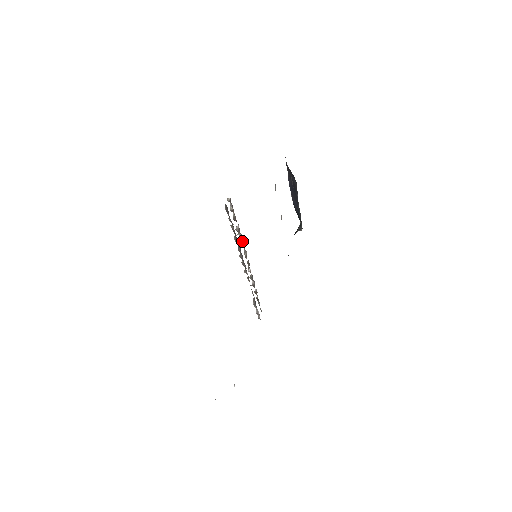
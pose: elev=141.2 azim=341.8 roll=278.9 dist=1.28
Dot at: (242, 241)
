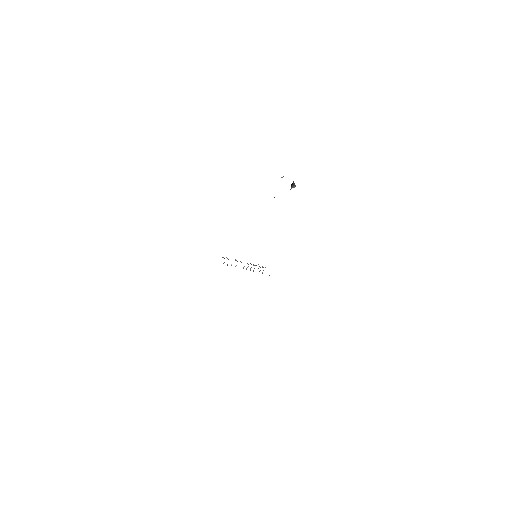
Dot at: occluded
